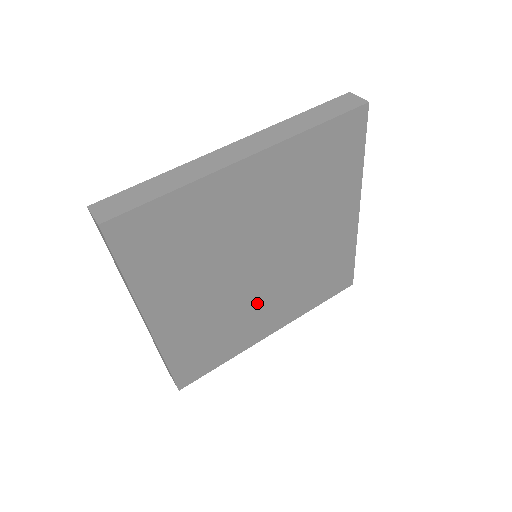
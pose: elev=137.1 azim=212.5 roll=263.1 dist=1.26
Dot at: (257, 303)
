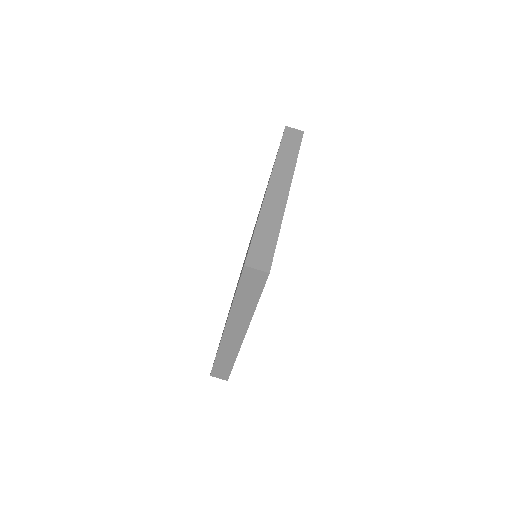
Dot at: occluded
